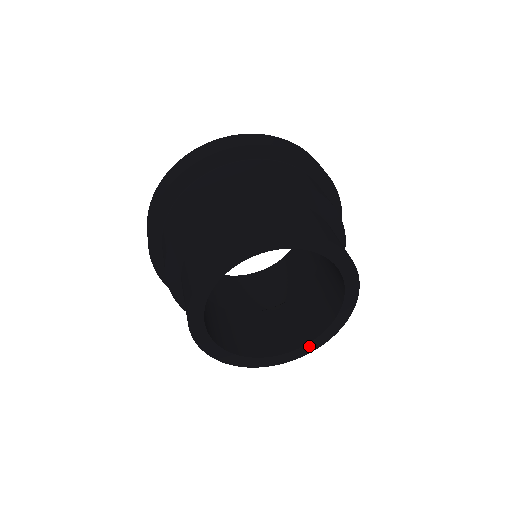
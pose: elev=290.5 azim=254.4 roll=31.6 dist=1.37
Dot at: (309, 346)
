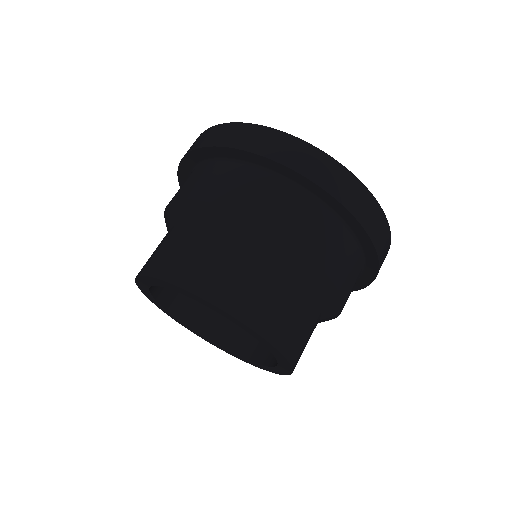
Dot at: (206, 339)
